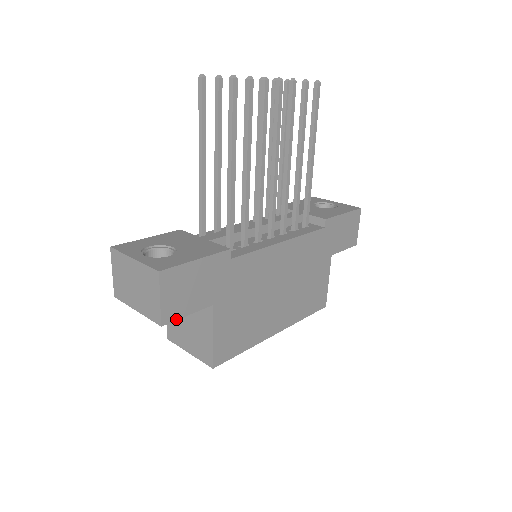
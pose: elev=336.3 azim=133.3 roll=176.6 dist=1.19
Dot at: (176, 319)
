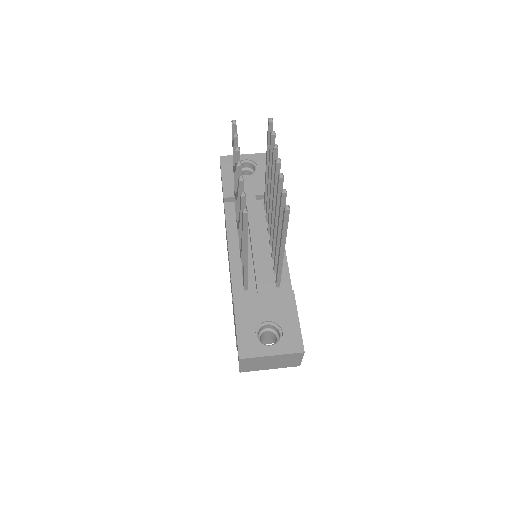
Dot at: occluded
